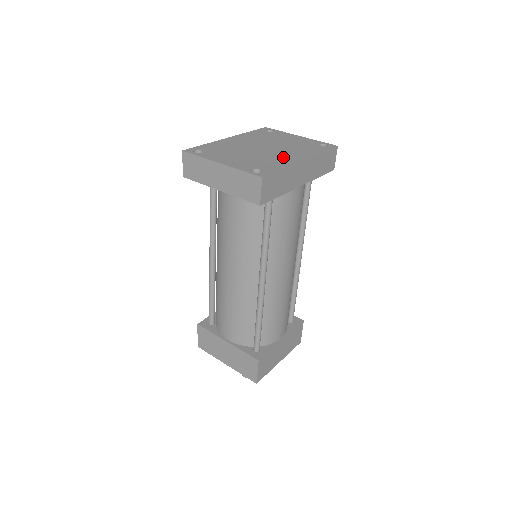
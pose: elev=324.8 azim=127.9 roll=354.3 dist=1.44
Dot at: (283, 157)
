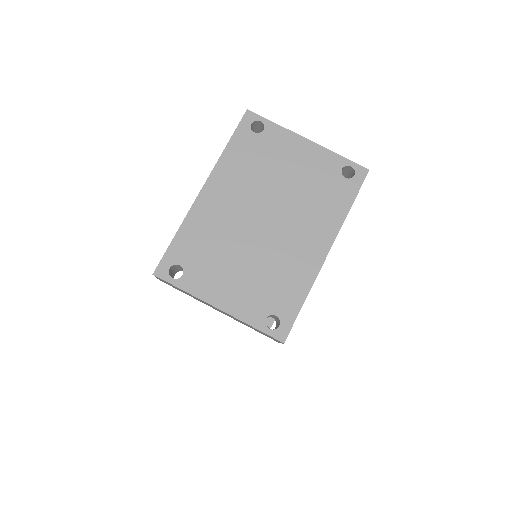
Dot at: (298, 253)
